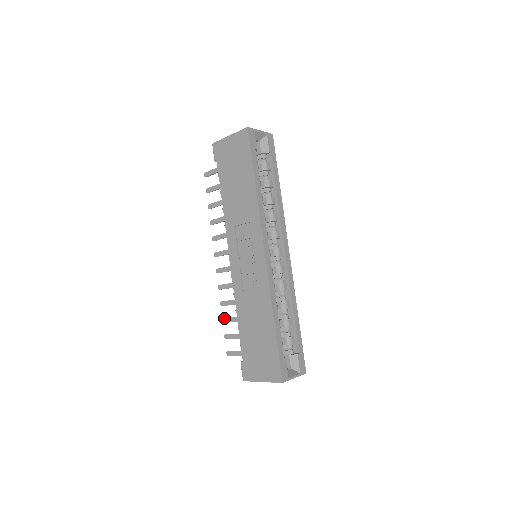
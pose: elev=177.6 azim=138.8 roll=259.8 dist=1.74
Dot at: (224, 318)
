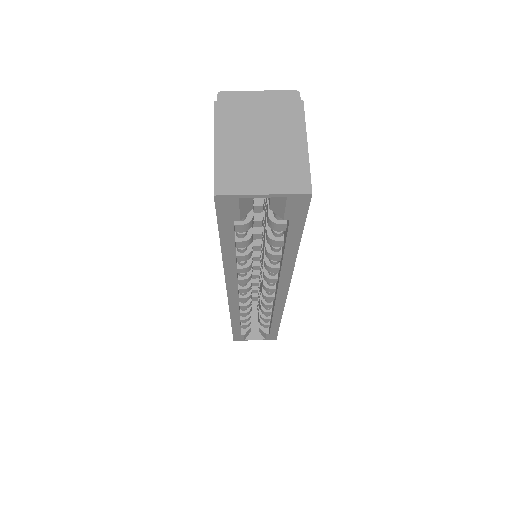
Dot at: occluded
